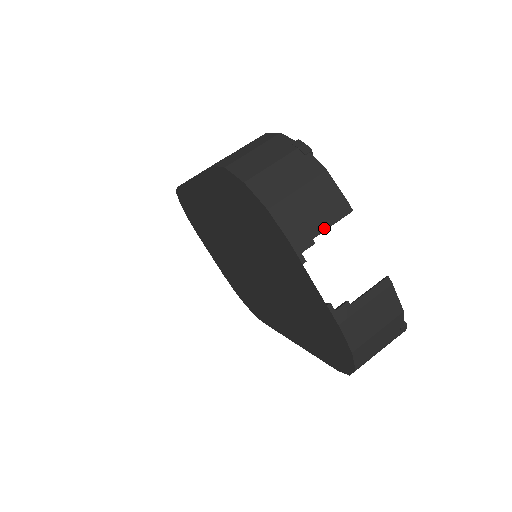
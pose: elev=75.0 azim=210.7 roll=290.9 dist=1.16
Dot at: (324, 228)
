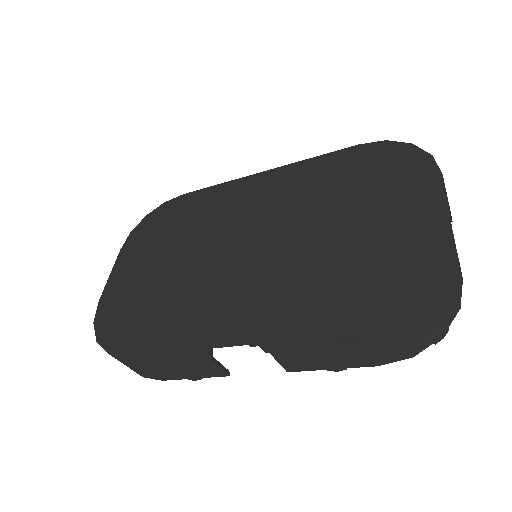
Dot at: occluded
